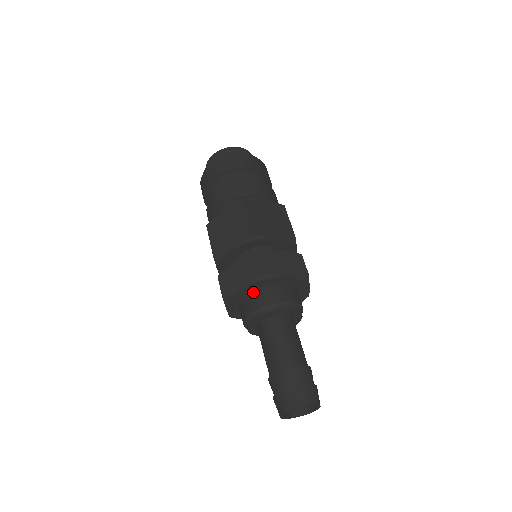
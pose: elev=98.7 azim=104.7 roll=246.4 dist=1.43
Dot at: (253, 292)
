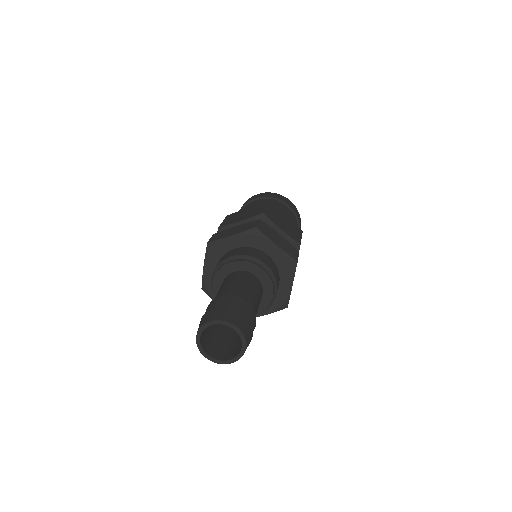
Dot at: (238, 248)
